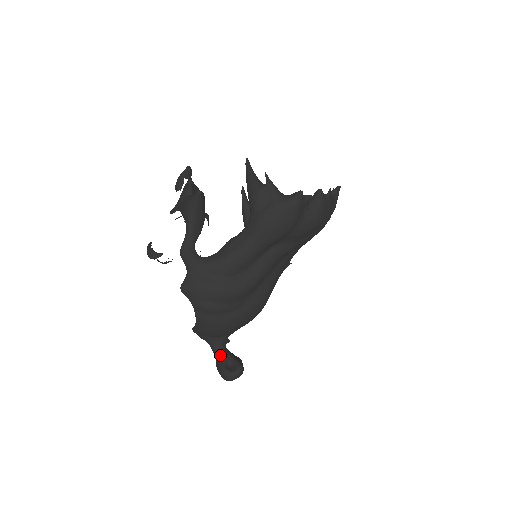
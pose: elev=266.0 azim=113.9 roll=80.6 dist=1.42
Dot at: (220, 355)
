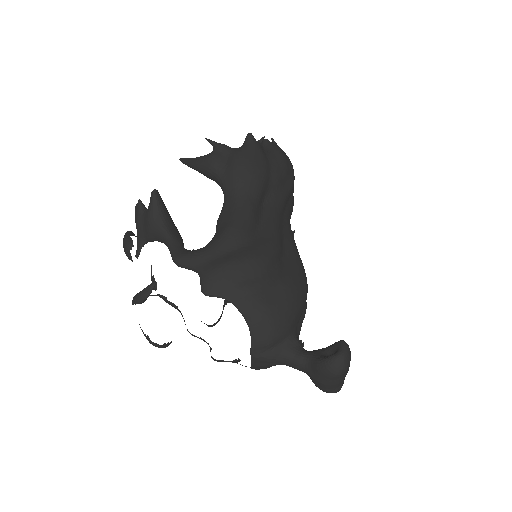
Dot at: (307, 357)
